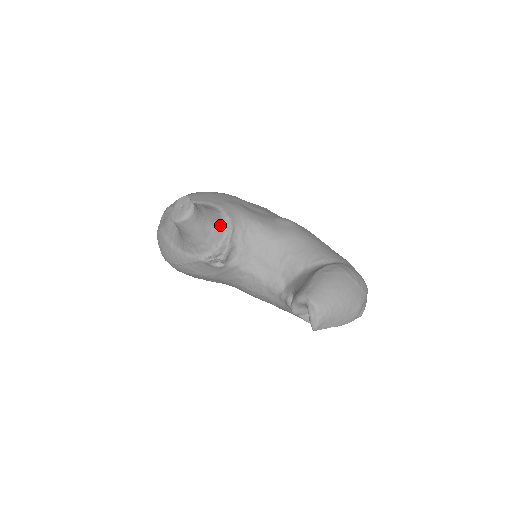
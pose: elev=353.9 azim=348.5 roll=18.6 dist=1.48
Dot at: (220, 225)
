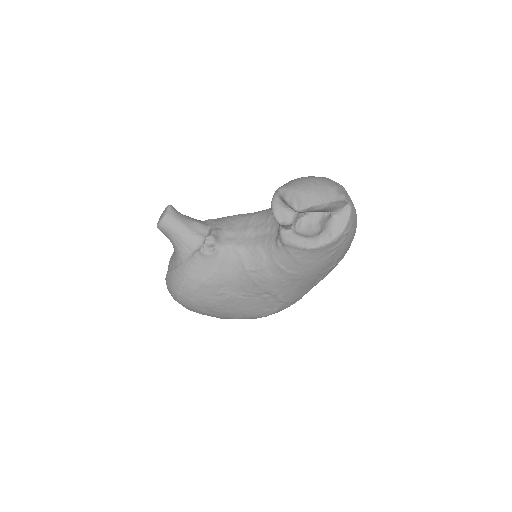
Dot at: (203, 223)
